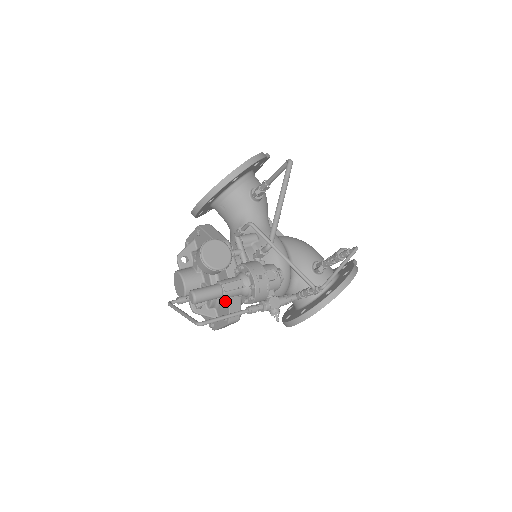
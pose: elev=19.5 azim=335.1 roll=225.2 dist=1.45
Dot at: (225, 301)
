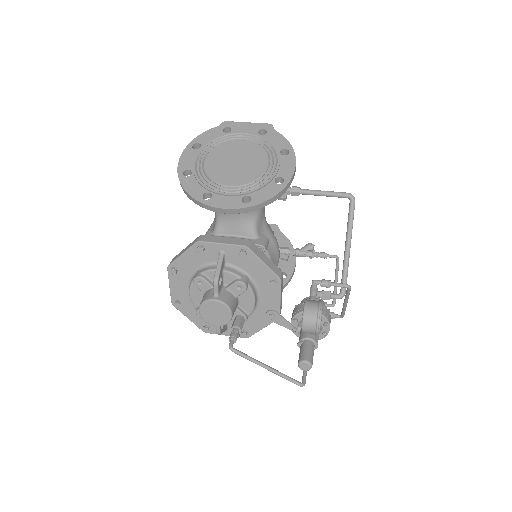
Dot at: (257, 323)
